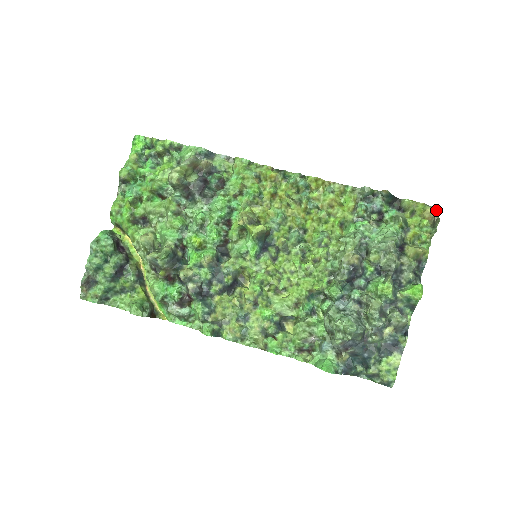
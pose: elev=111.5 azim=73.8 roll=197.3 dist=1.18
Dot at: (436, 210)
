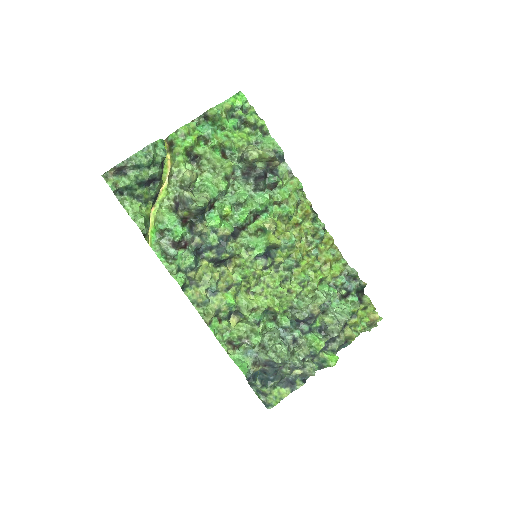
Dot at: occluded
